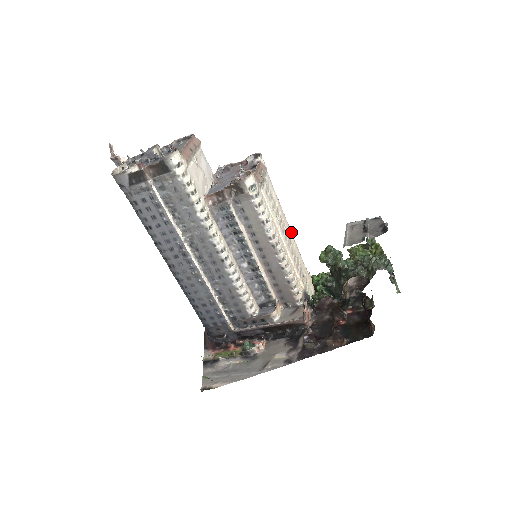
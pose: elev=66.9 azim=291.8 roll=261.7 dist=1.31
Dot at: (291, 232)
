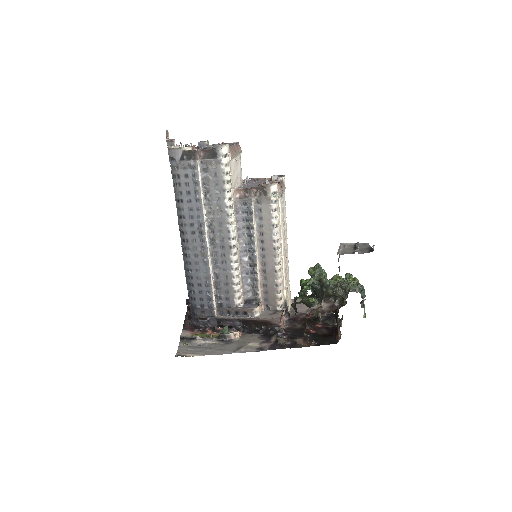
Dot at: occluded
